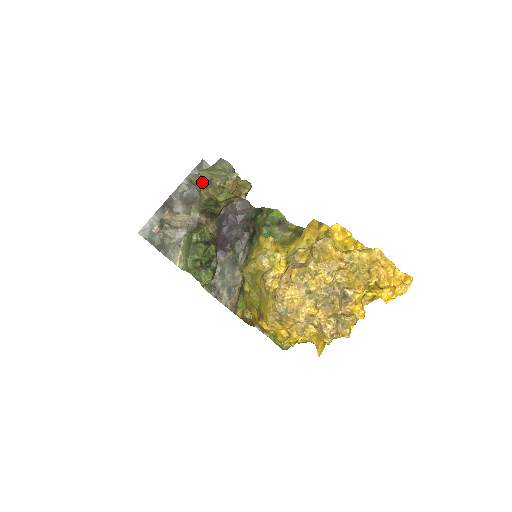
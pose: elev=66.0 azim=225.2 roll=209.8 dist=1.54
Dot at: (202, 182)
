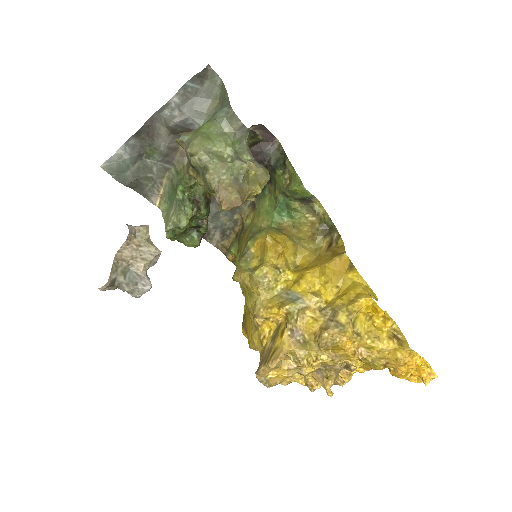
Dot at: (191, 164)
